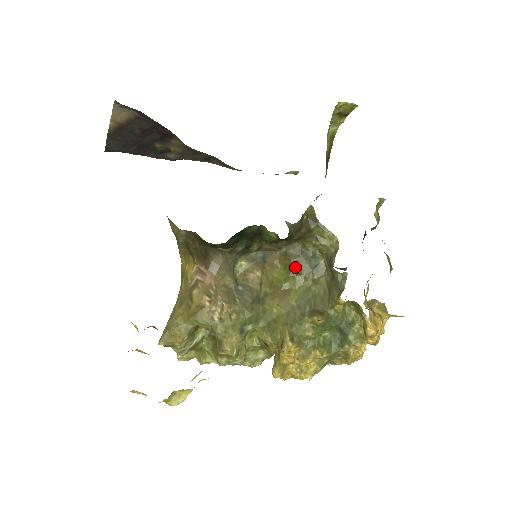
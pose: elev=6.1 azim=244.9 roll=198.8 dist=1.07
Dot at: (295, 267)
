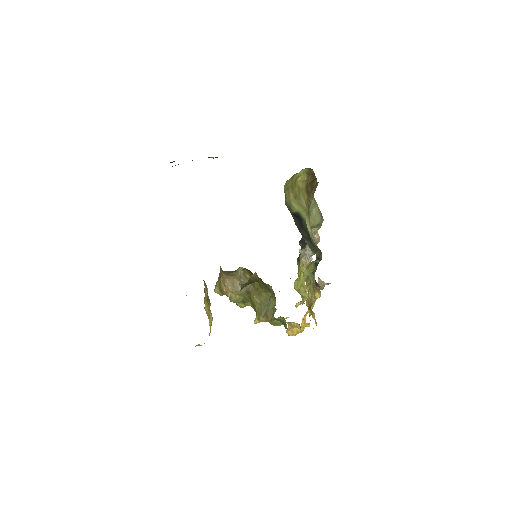
Dot at: (261, 286)
